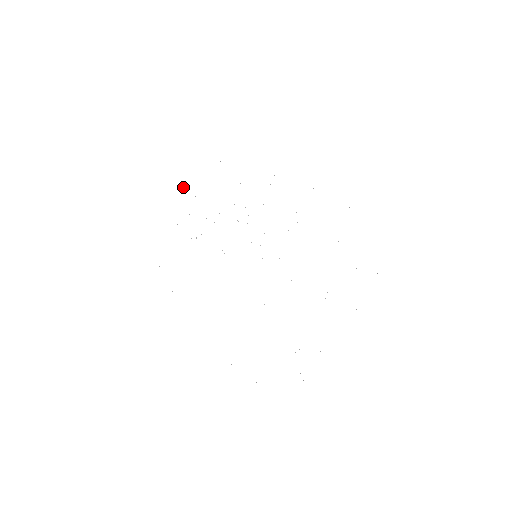
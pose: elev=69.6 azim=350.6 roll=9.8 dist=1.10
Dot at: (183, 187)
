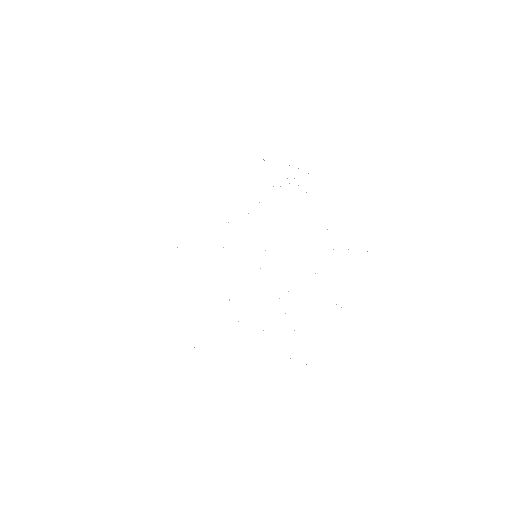
Dot at: (289, 183)
